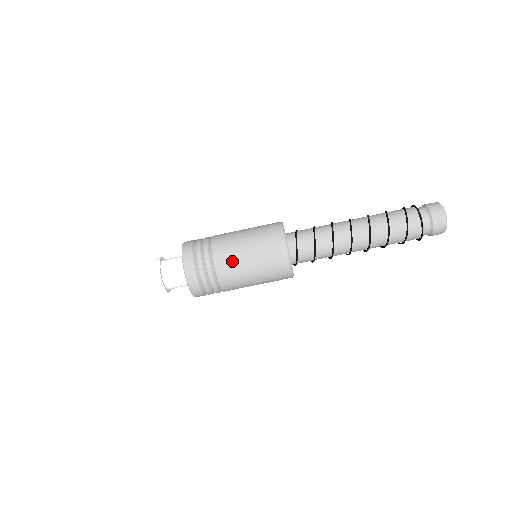
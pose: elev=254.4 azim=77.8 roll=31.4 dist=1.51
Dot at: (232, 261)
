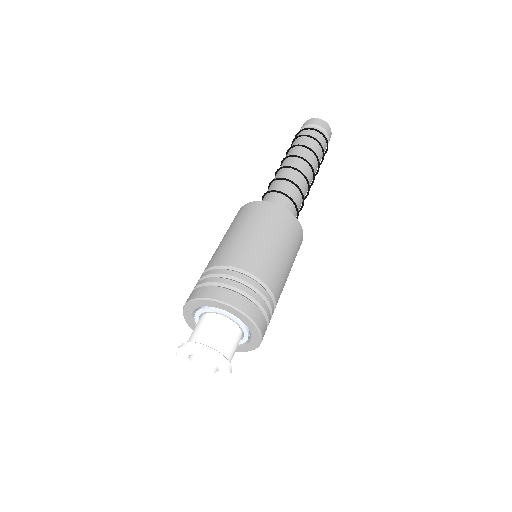
Dot at: (249, 251)
